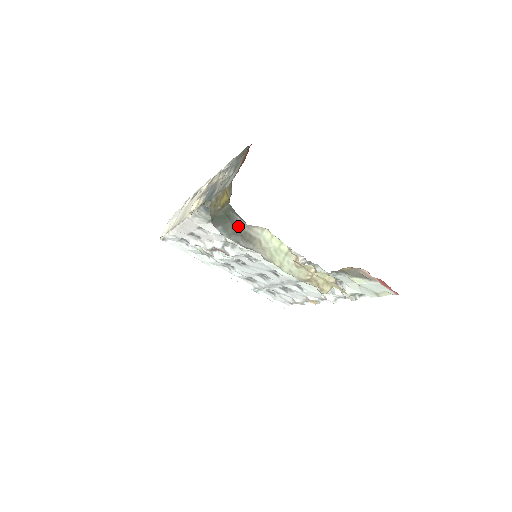
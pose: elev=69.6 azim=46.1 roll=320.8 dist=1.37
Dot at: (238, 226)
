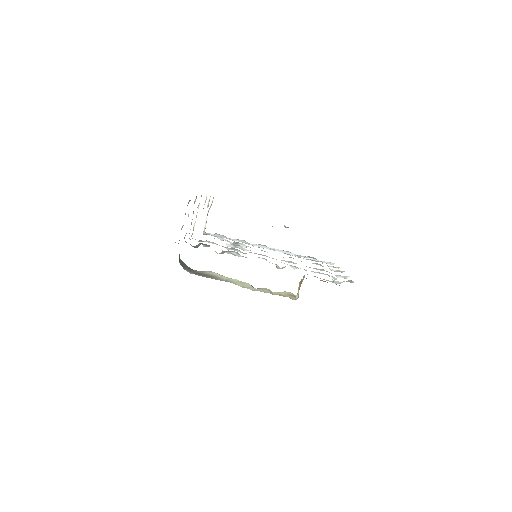
Dot at: (194, 271)
